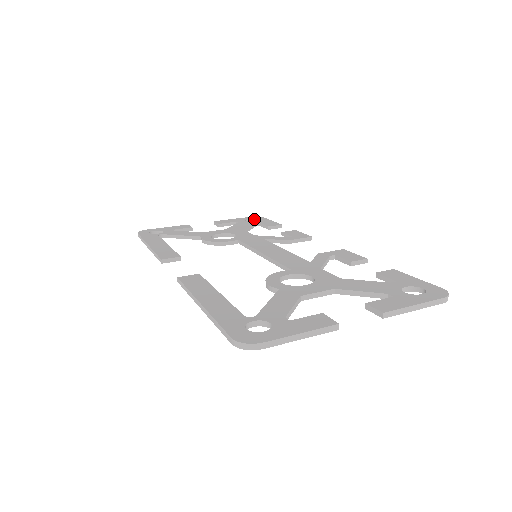
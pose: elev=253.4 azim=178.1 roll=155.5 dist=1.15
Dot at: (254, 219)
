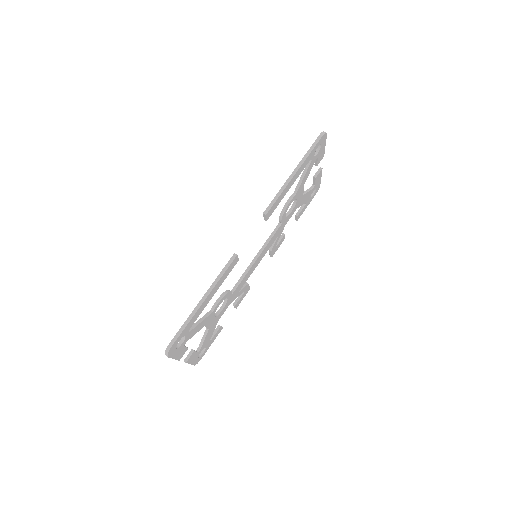
Dot at: occluded
